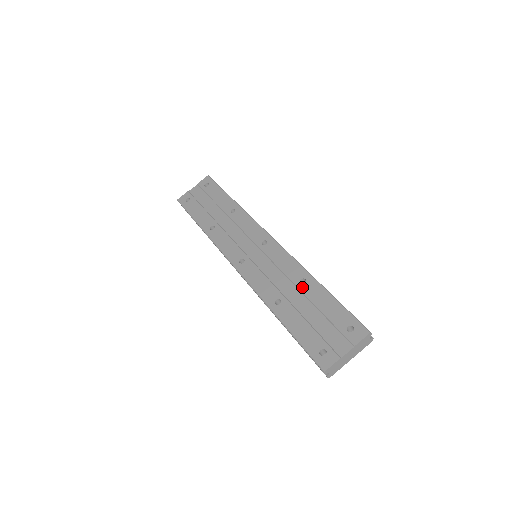
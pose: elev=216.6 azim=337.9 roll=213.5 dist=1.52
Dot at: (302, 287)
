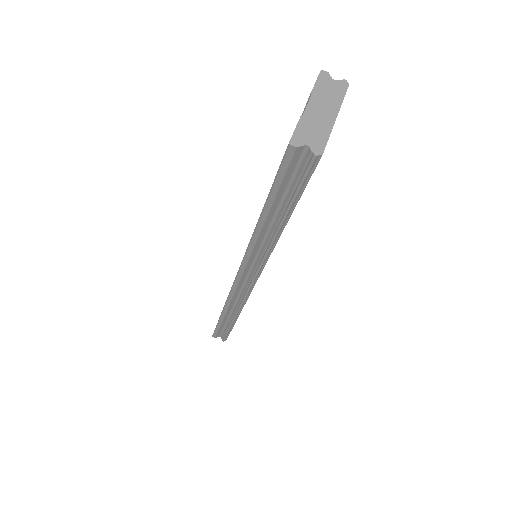
Dot at: occluded
